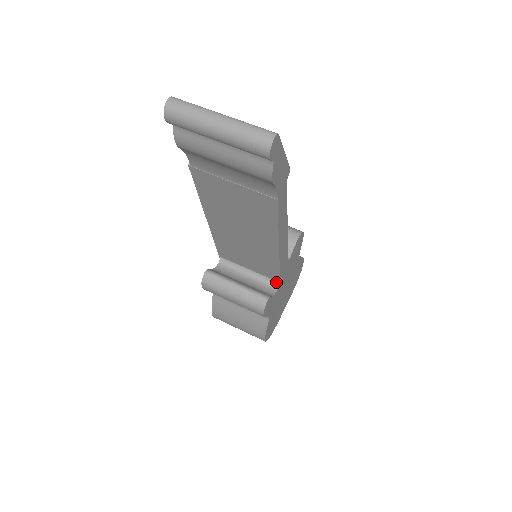
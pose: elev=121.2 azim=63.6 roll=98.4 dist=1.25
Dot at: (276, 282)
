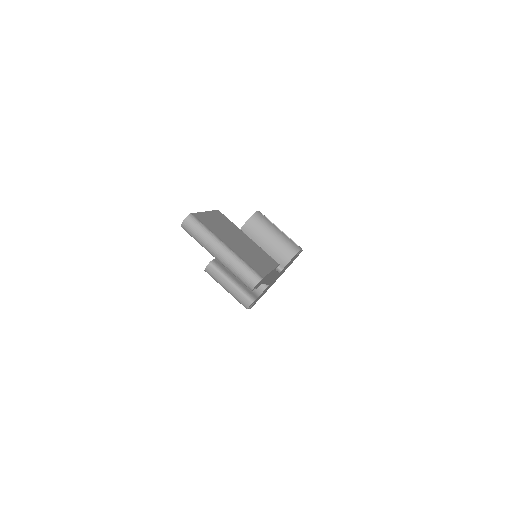
Dot at: occluded
